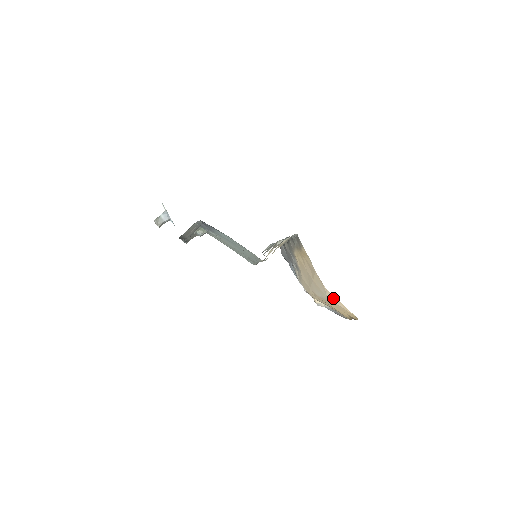
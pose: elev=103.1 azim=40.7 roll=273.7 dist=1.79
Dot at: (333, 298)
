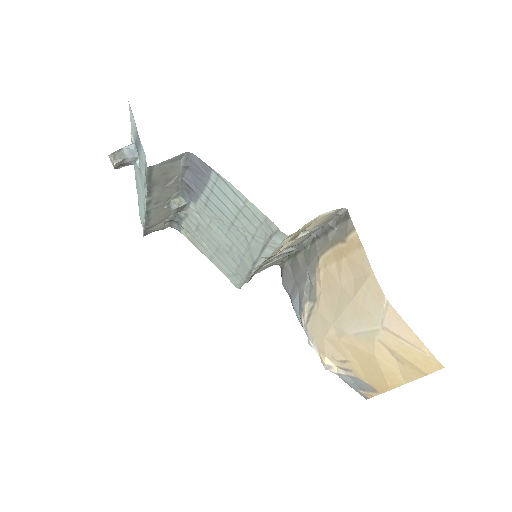
Dot at: (397, 323)
